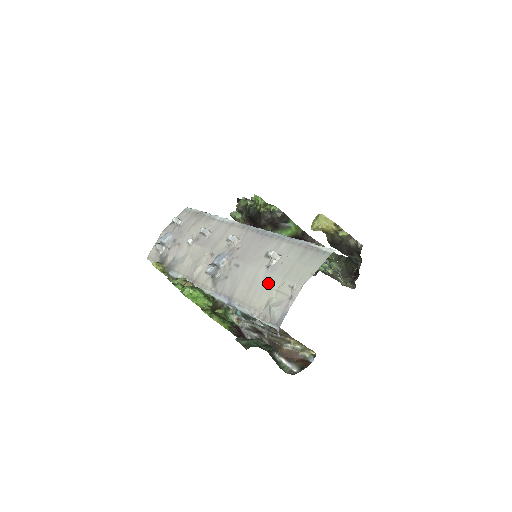
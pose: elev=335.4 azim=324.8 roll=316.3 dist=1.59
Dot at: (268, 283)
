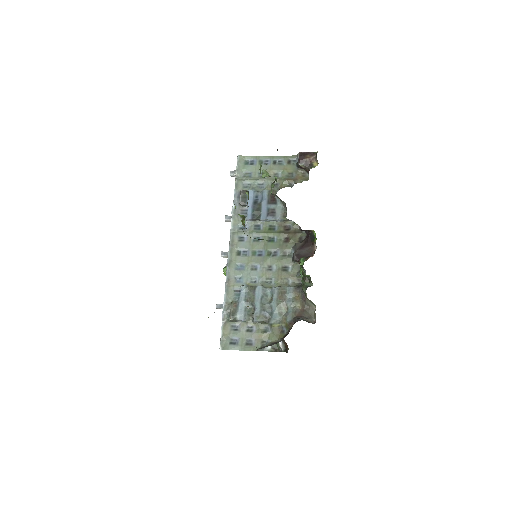
Dot at: occluded
